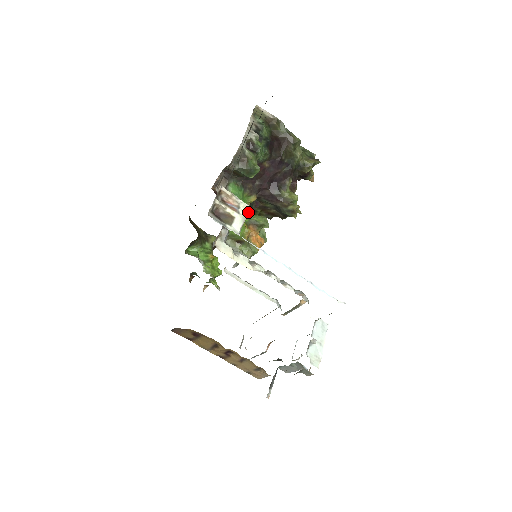
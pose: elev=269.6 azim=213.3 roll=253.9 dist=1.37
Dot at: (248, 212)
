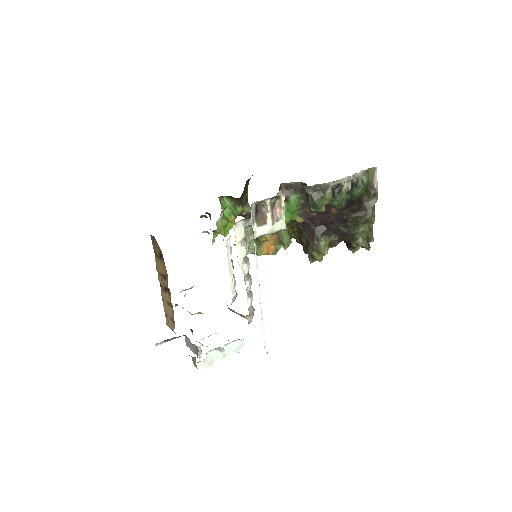
Dot at: occluded
